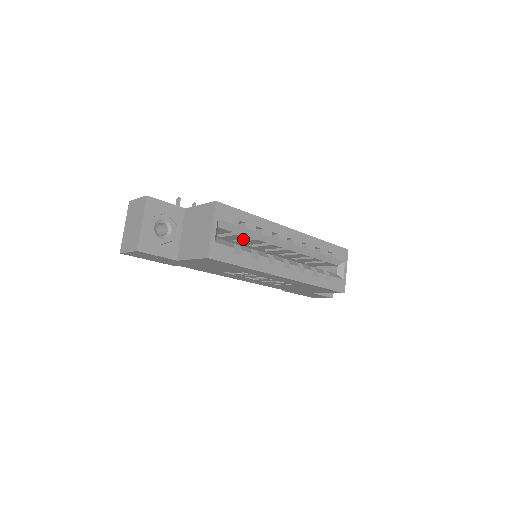
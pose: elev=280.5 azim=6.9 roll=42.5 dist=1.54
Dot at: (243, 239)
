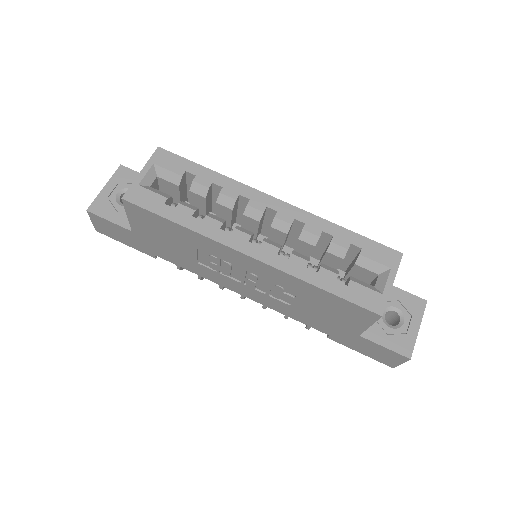
Dot at: (216, 215)
